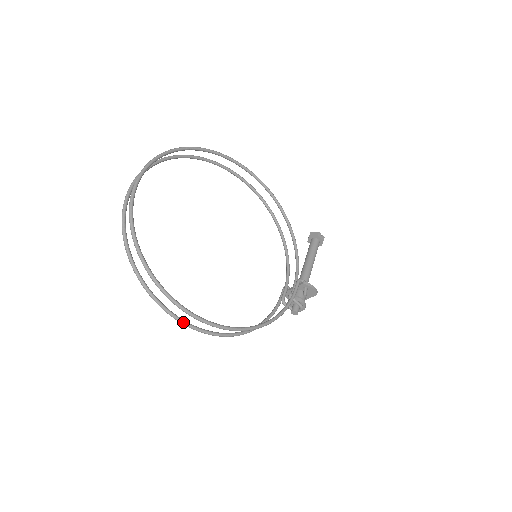
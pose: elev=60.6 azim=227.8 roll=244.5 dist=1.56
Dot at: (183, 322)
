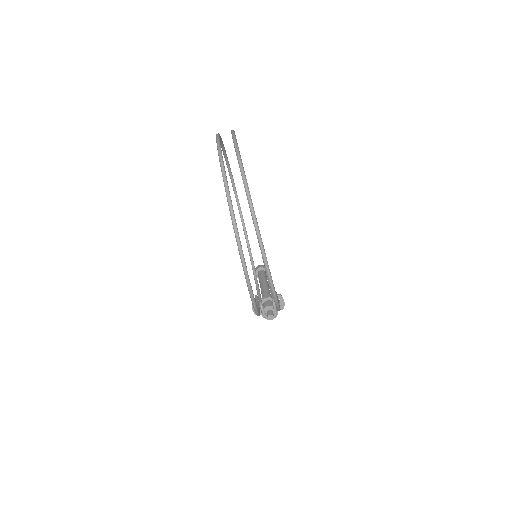
Dot at: occluded
